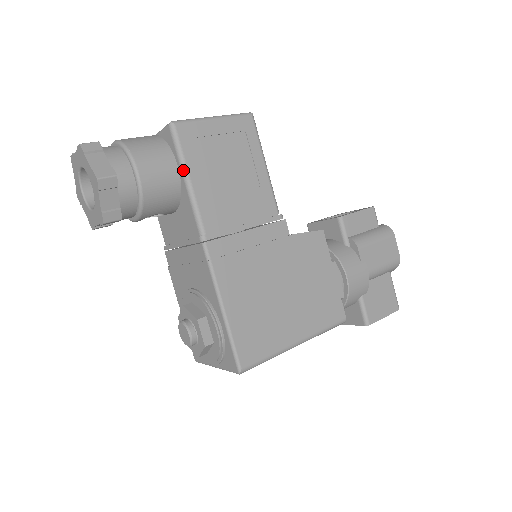
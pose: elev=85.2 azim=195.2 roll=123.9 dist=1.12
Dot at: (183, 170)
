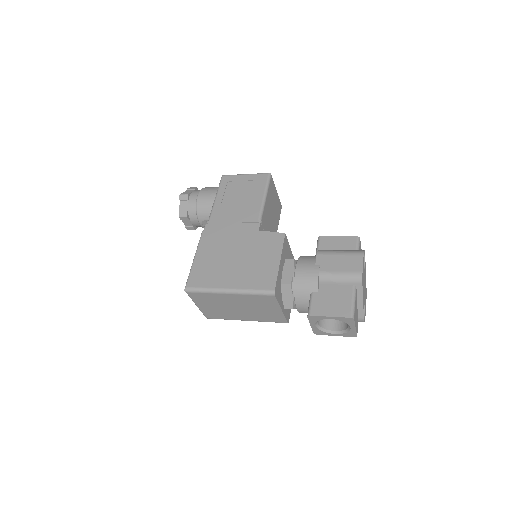
Dot at: (216, 194)
